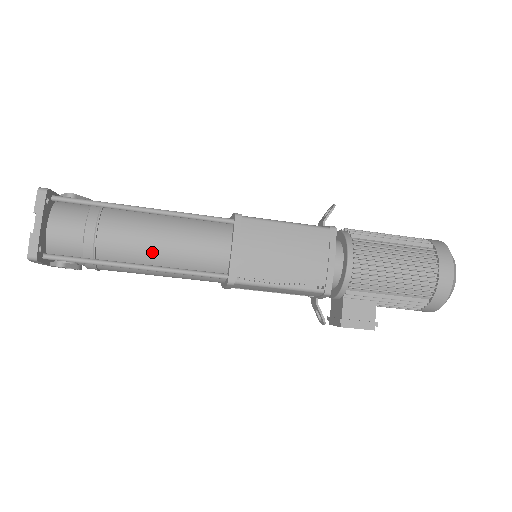
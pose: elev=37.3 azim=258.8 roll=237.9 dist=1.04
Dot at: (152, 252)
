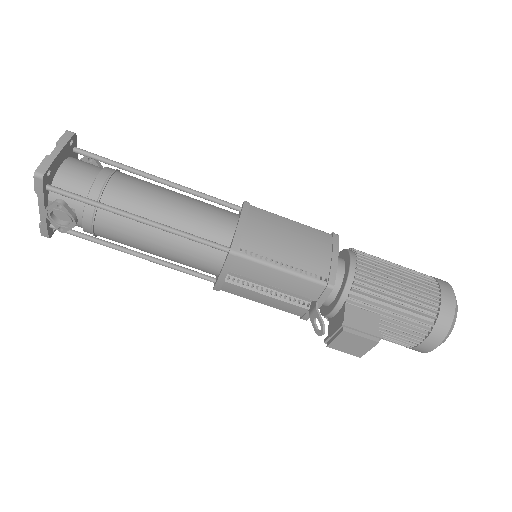
Dot at: (158, 210)
